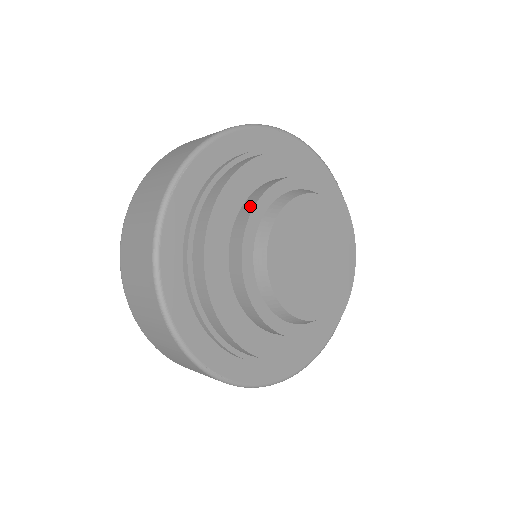
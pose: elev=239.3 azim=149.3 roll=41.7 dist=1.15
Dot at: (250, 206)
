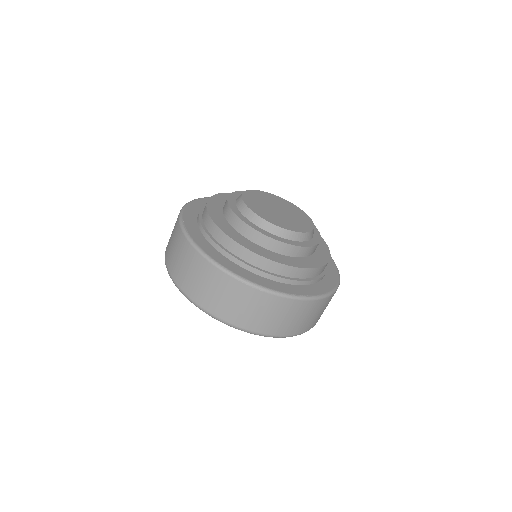
Dot at: (228, 209)
